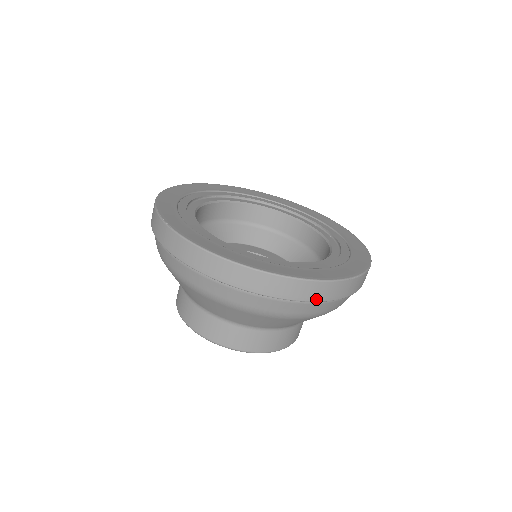
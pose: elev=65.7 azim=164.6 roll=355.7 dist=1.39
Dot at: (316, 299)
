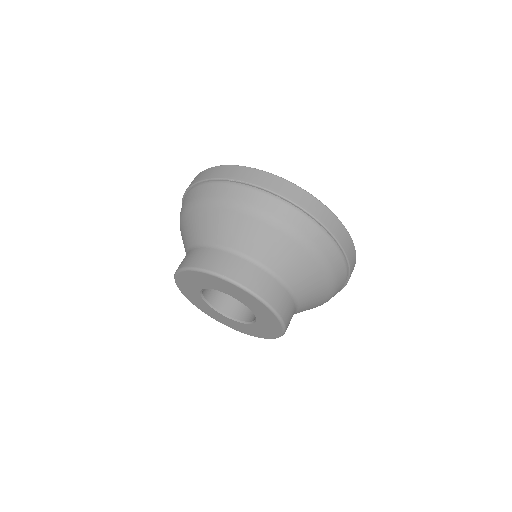
Dot at: (349, 258)
